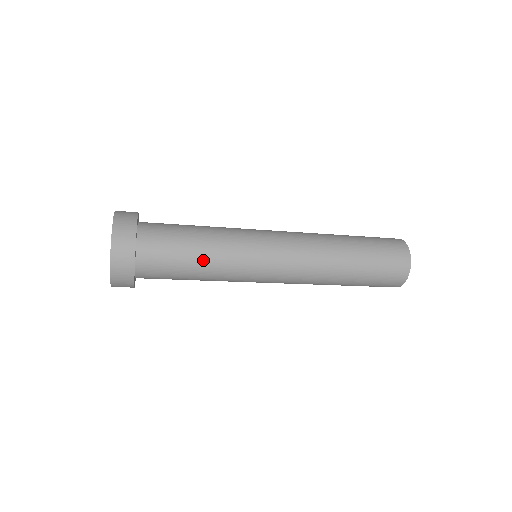
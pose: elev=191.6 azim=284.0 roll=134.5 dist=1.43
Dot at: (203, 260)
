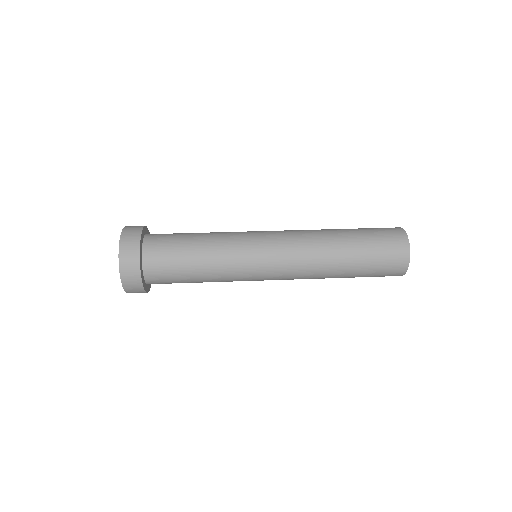
Dot at: occluded
